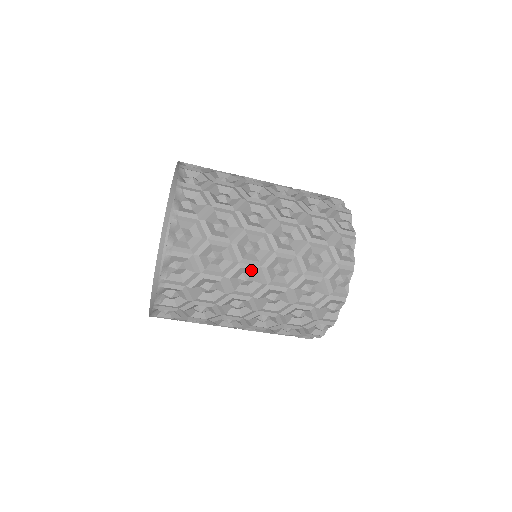
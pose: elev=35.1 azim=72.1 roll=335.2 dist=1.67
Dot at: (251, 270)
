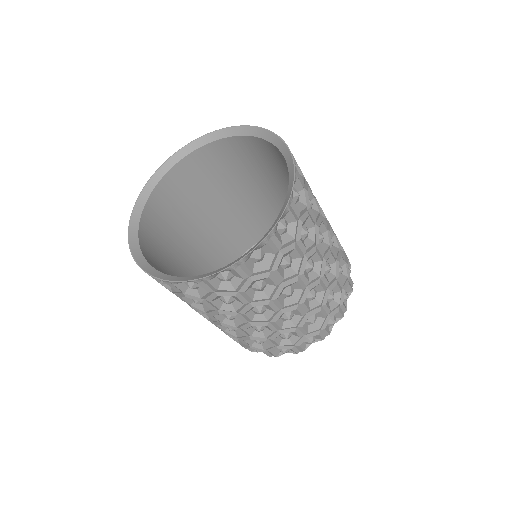
Dot at: (240, 320)
